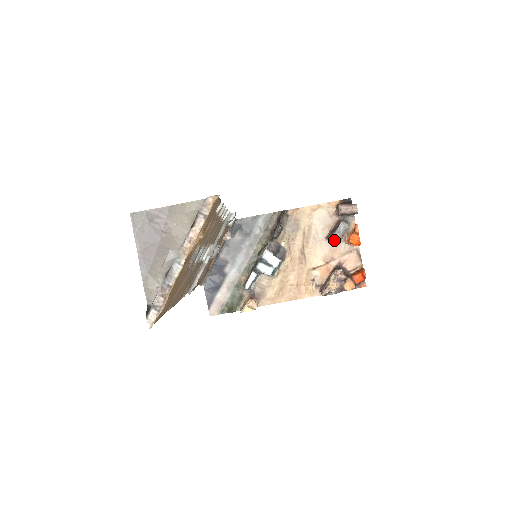
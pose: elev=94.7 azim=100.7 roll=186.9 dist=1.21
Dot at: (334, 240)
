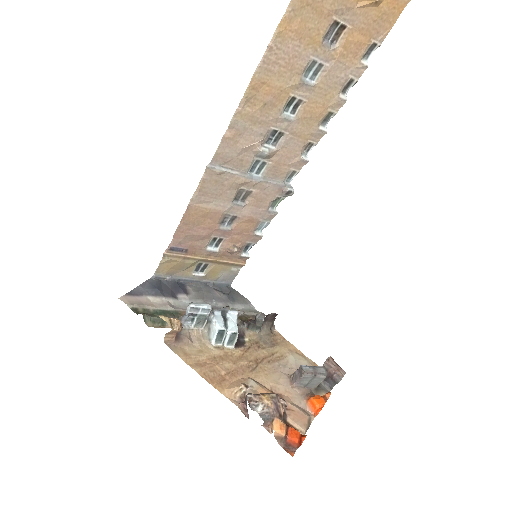
Dot at: (304, 370)
